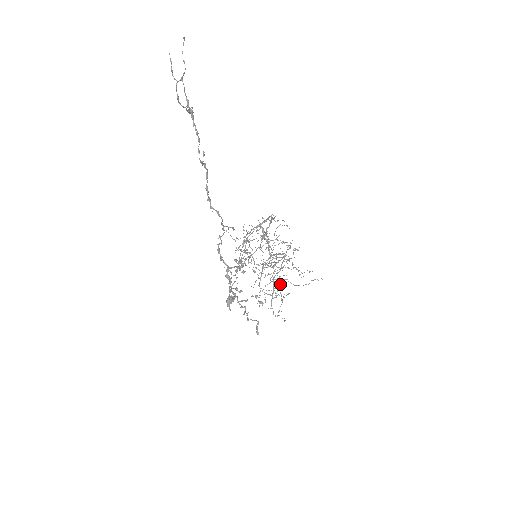
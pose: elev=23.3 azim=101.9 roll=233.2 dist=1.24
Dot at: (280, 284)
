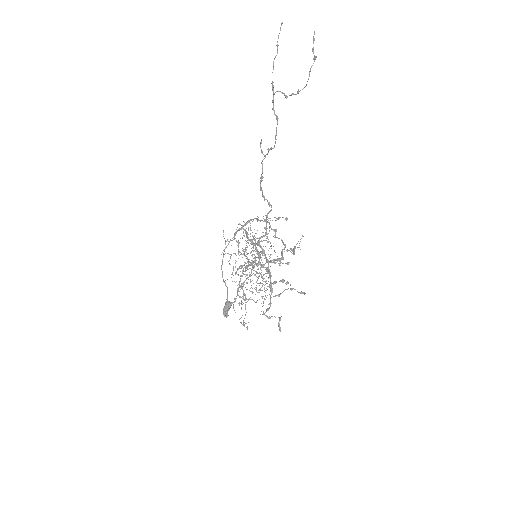
Dot at: occluded
